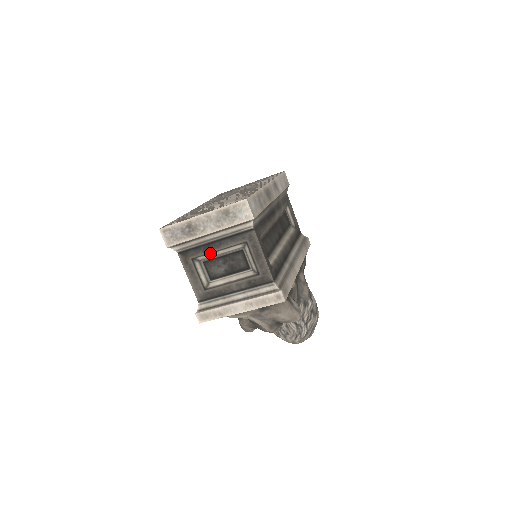
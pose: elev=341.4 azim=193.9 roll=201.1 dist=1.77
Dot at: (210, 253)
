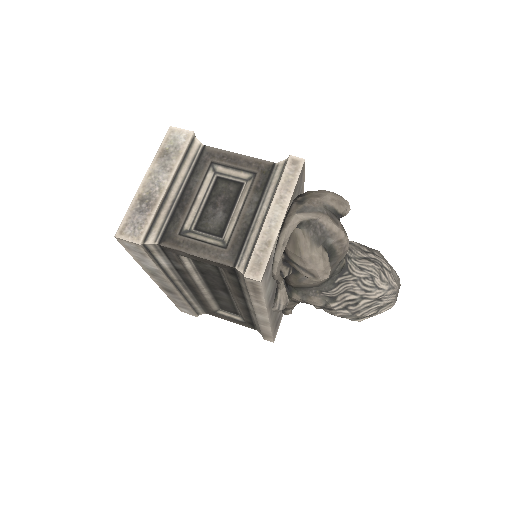
Dot at: (191, 209)
